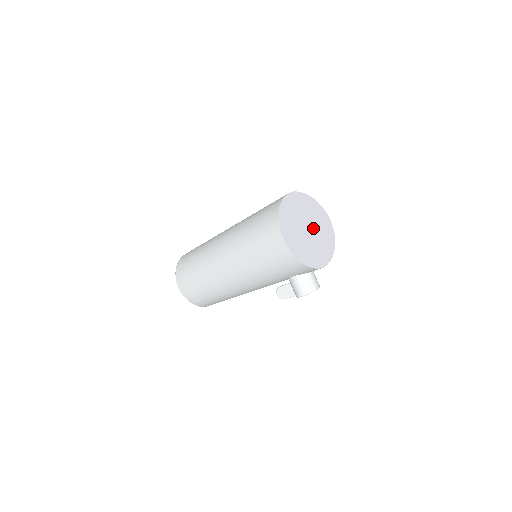
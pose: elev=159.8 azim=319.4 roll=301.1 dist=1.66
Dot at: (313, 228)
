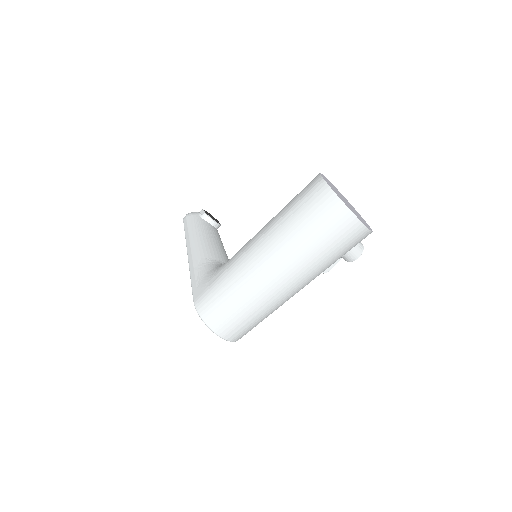
Dot at: occluded
